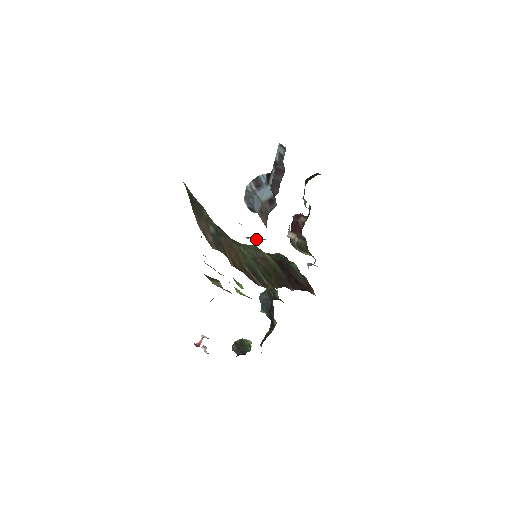
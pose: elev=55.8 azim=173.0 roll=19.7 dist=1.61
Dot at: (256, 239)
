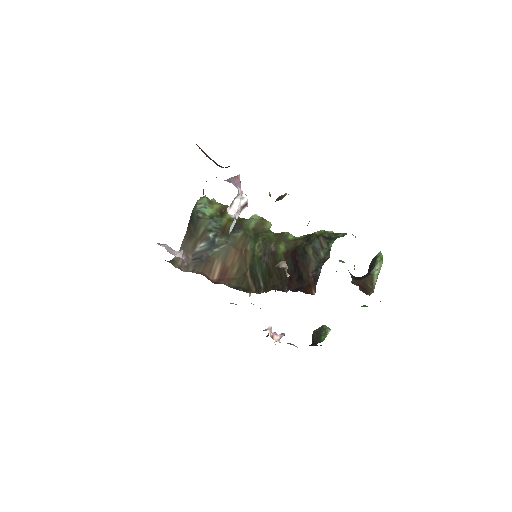
Dot at: (203, 258)
